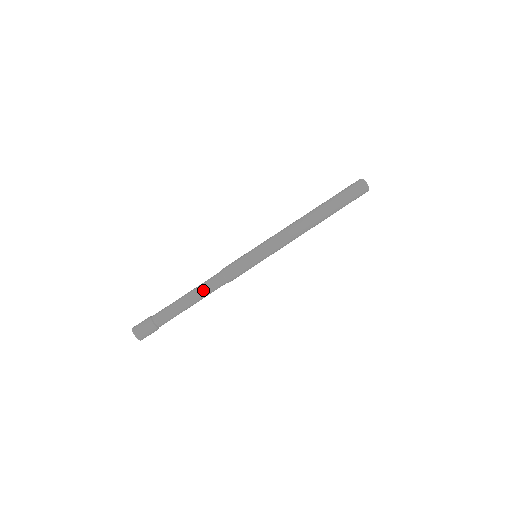
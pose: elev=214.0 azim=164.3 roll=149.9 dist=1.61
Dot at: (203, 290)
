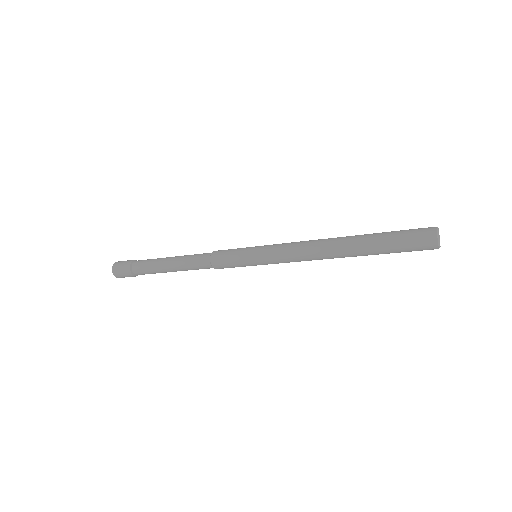
Dot at: (186, 258)
